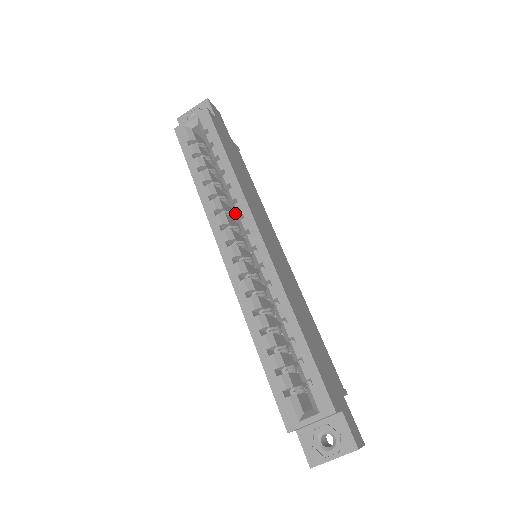
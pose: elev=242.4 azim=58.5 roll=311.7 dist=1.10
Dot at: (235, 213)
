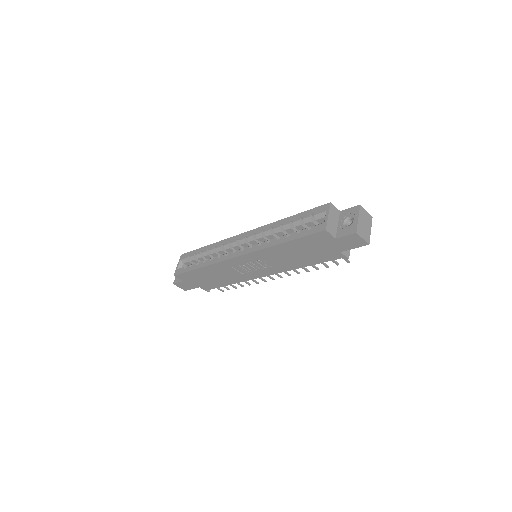
Dot at: (227, 248)
